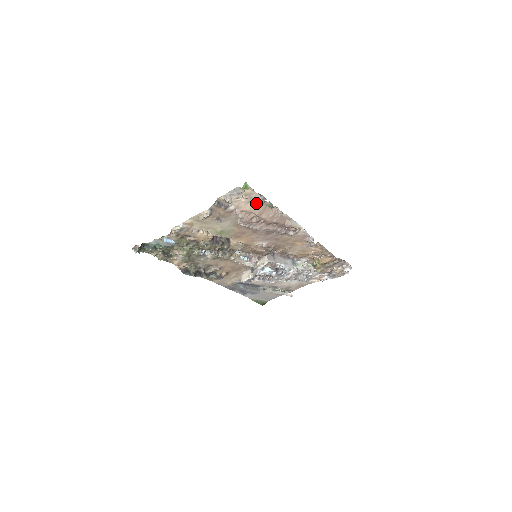
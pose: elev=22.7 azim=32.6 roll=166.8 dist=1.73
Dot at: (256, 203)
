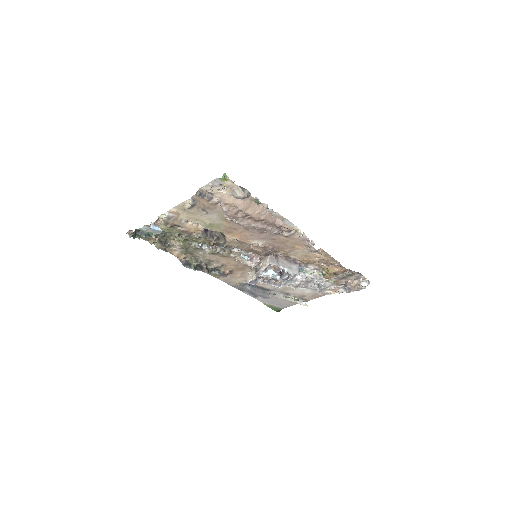
Dot at: (238, 196)
